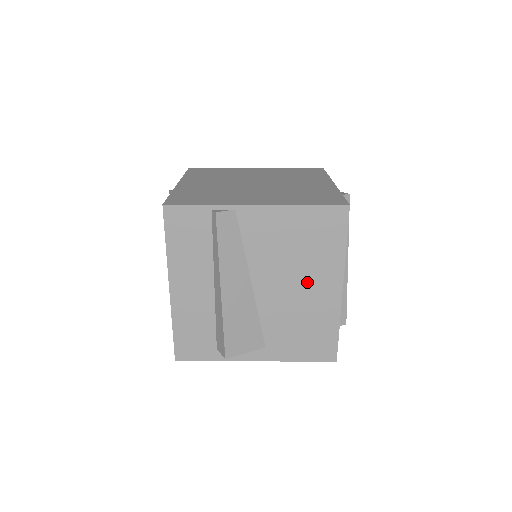
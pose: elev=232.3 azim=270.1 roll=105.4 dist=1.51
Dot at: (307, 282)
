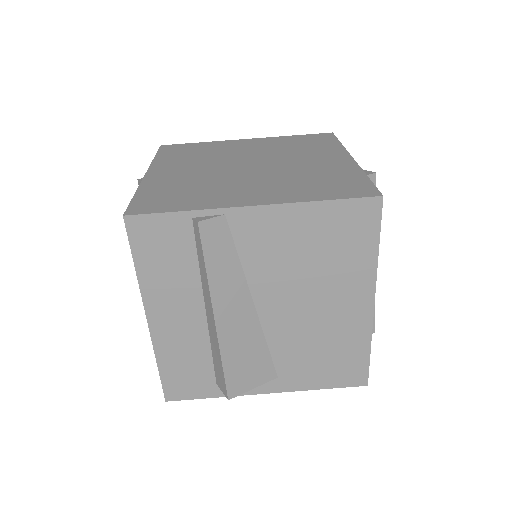
Dot at: (327, 298)
